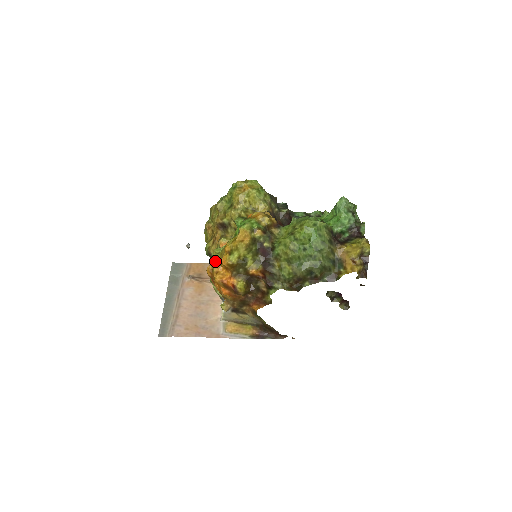
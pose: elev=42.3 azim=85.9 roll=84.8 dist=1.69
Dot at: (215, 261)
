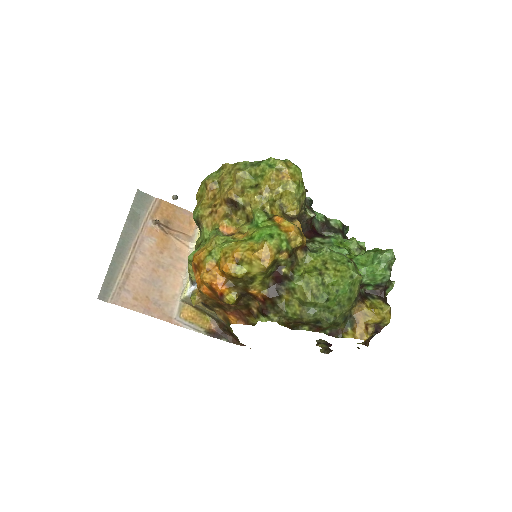
Dot at: (211, 255)
